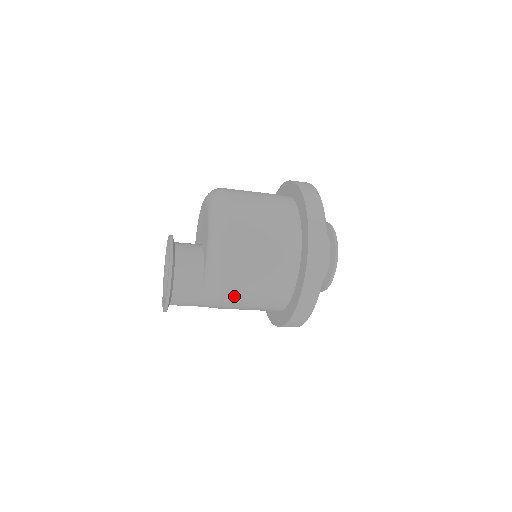
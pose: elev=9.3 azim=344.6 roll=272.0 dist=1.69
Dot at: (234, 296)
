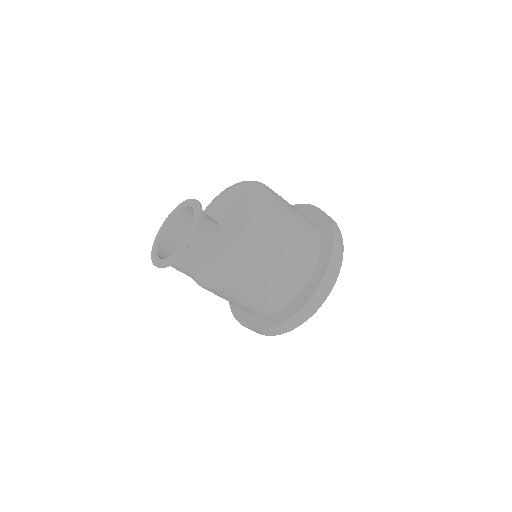
Dot at: (216, 294)
